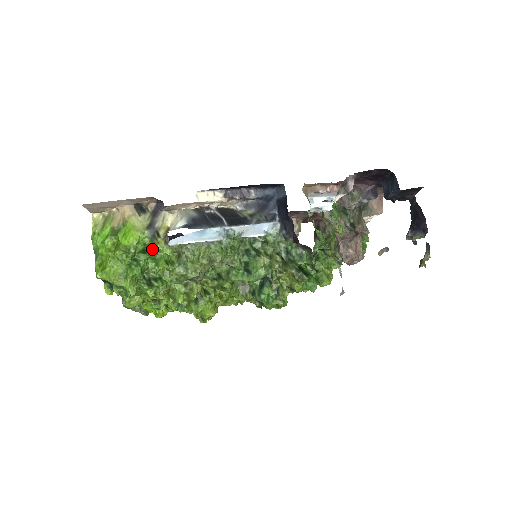
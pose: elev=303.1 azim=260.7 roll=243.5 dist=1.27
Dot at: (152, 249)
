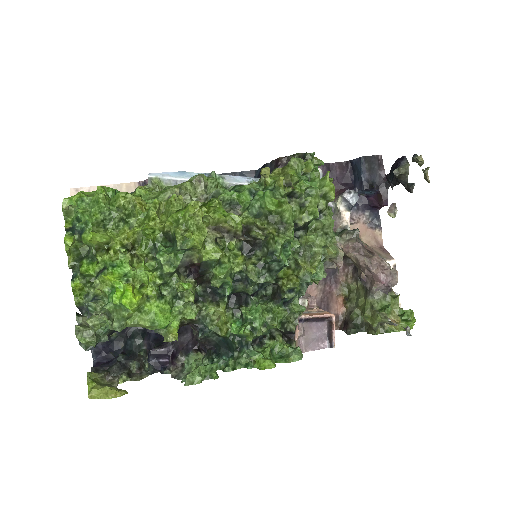
Dot at: occluded
